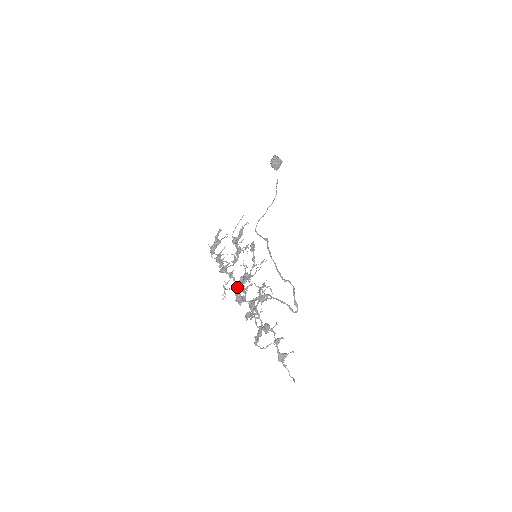
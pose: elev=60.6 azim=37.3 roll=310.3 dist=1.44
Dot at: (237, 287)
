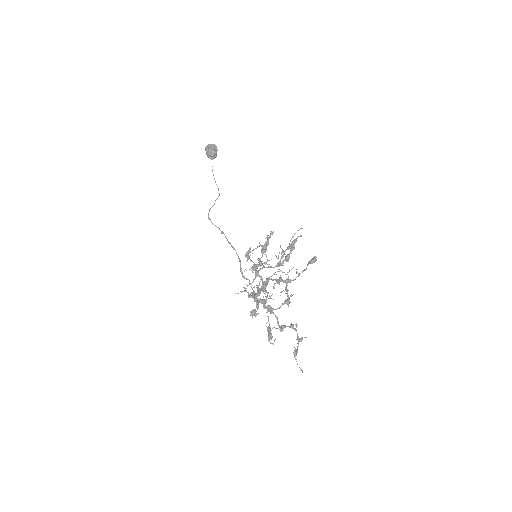
Dot at: occluded
